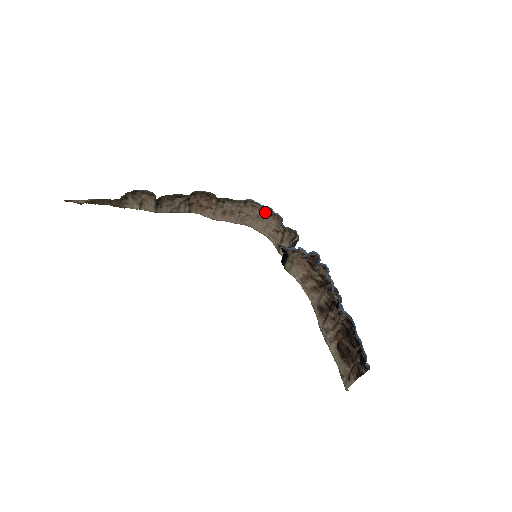
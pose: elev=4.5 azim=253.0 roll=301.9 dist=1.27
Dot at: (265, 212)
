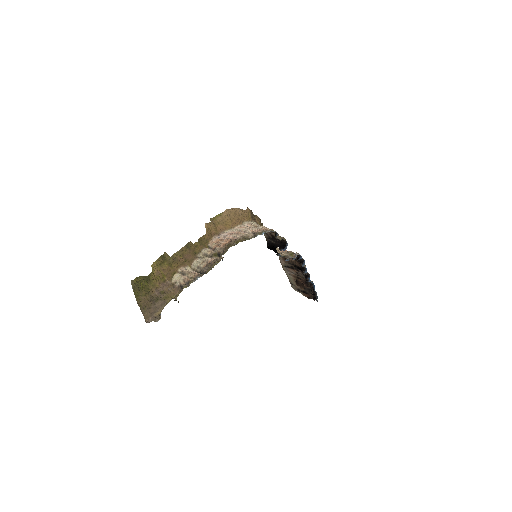
Dot at: (264, 230)
